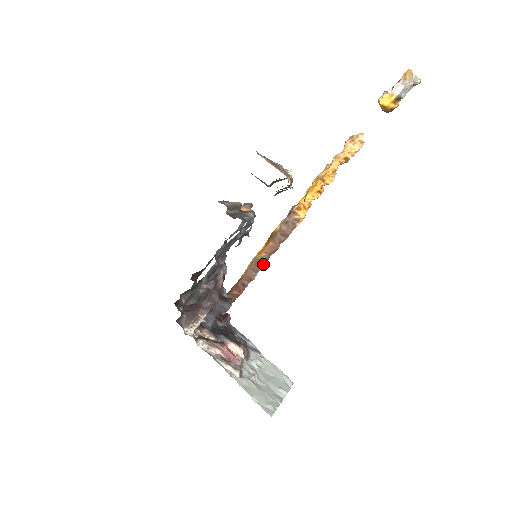
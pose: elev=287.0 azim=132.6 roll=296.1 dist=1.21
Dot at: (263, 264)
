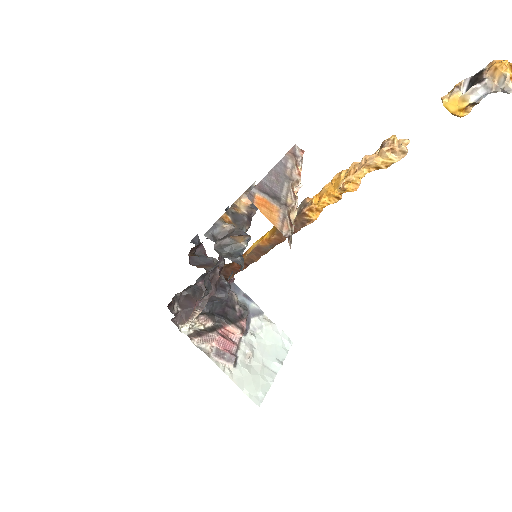
Dot at: (266, 252)
